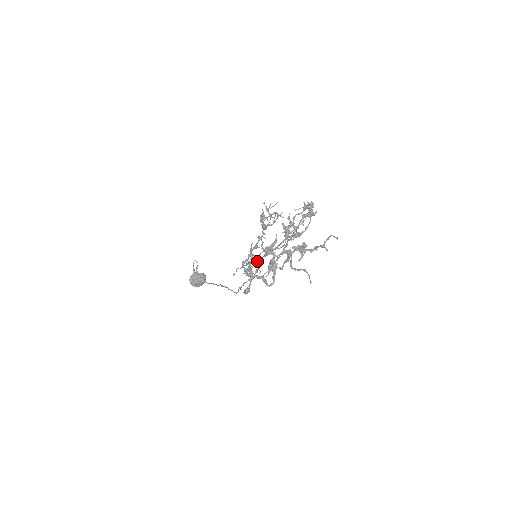
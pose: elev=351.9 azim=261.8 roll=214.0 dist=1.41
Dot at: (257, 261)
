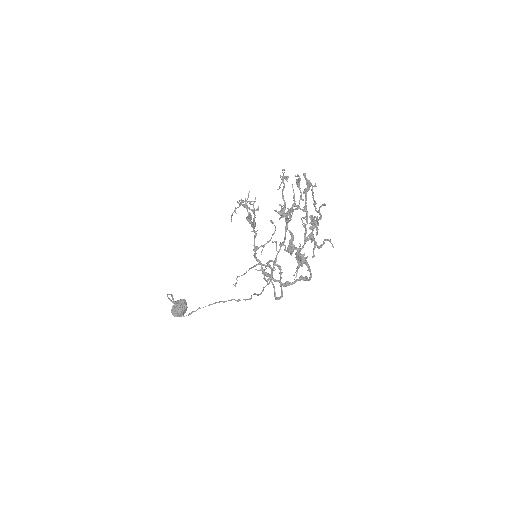
Dot at: (276, 264)
